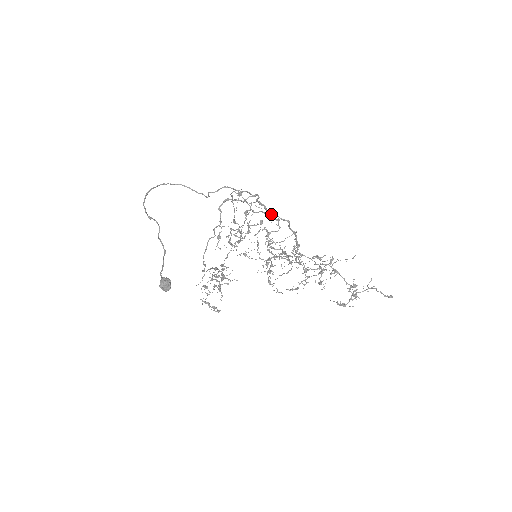
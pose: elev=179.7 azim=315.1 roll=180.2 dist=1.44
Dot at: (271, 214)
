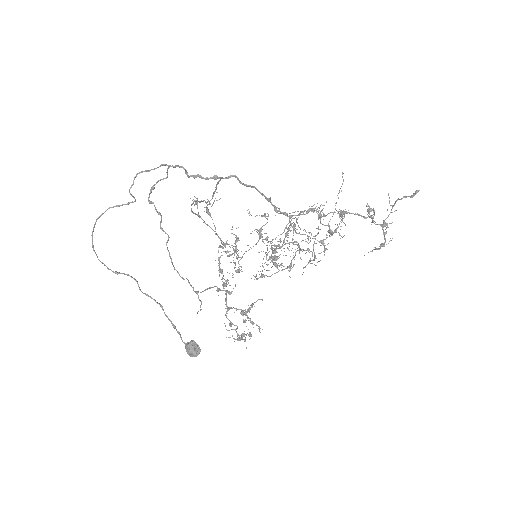
Dot at: (216, 184)
